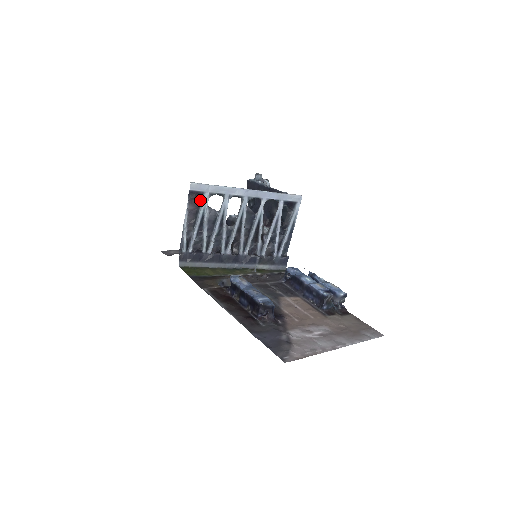
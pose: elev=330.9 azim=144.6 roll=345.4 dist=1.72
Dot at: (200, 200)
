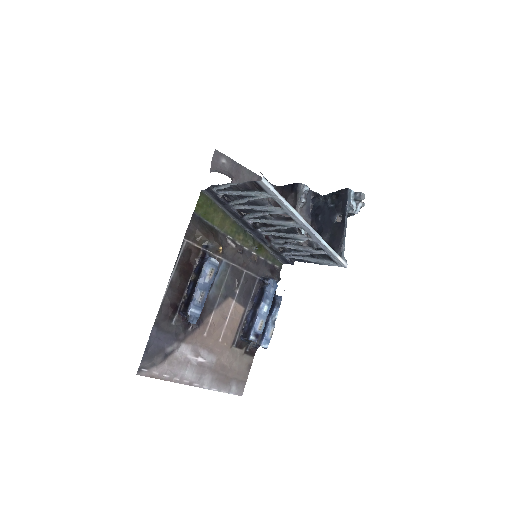
Dot at: (260, 190)
